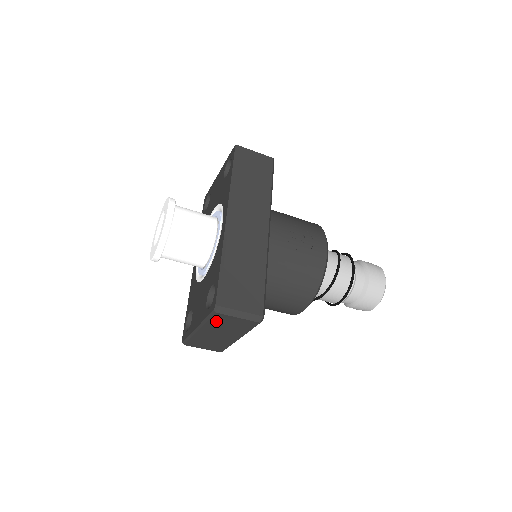
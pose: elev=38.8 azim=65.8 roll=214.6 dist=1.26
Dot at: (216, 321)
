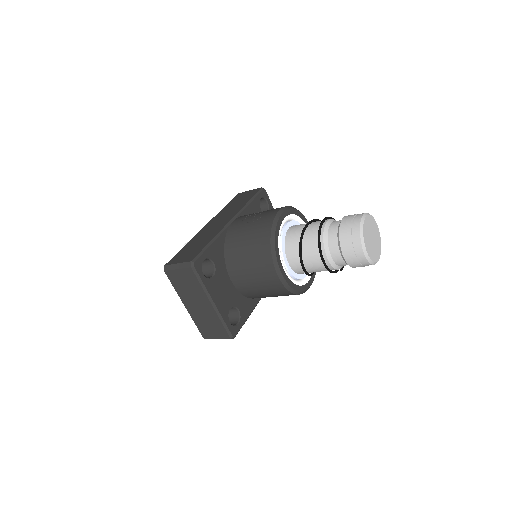
Dot at: (176, 284)
